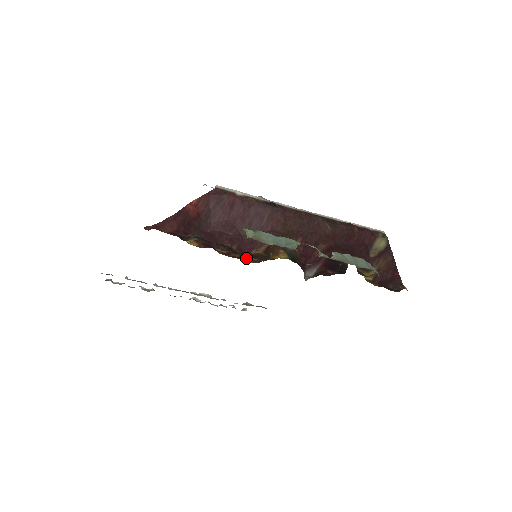
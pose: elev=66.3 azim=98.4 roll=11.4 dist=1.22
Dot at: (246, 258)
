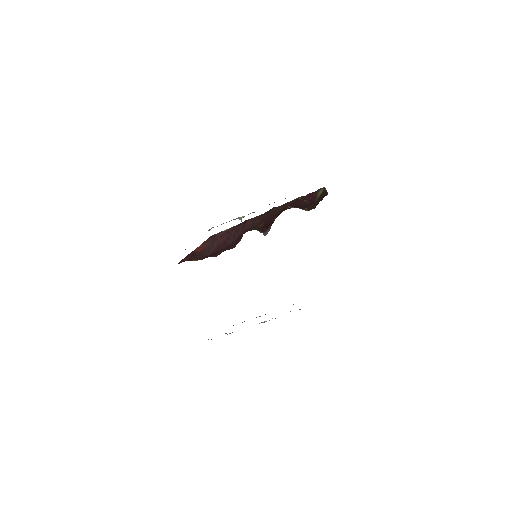
Dot at: occluded
